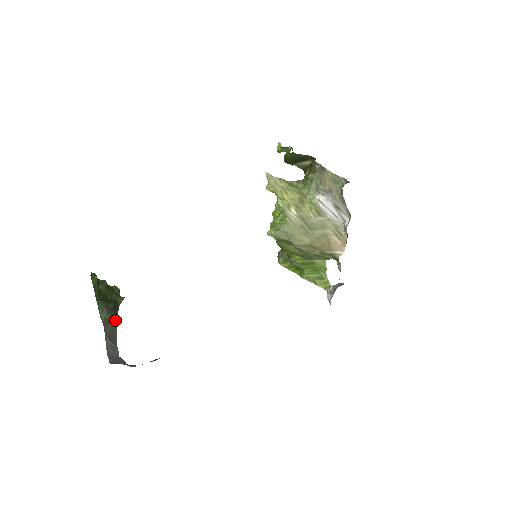
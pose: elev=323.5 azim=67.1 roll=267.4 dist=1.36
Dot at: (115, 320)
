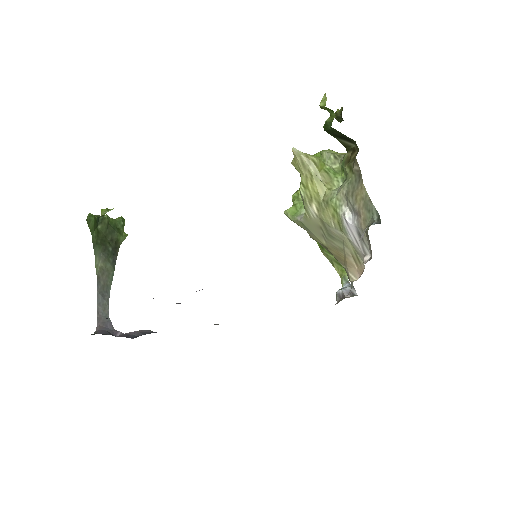
Dot at: (112, 267)
